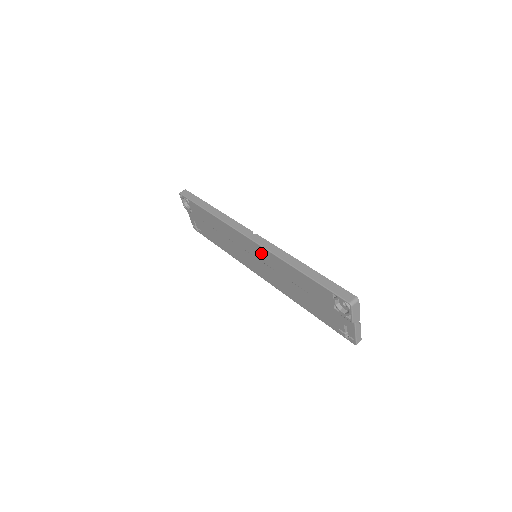
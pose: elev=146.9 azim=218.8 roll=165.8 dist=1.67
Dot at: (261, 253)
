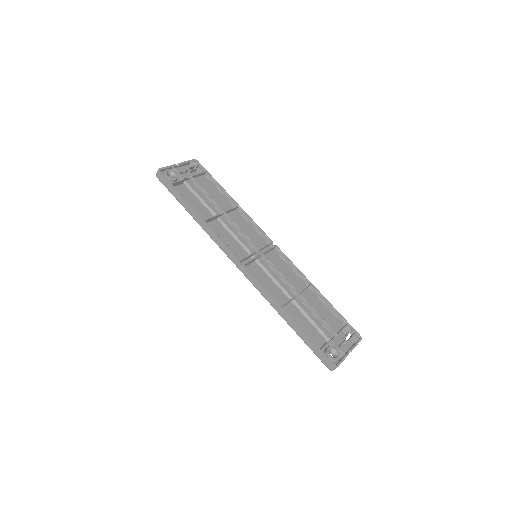
Dot at: (256, 277)
